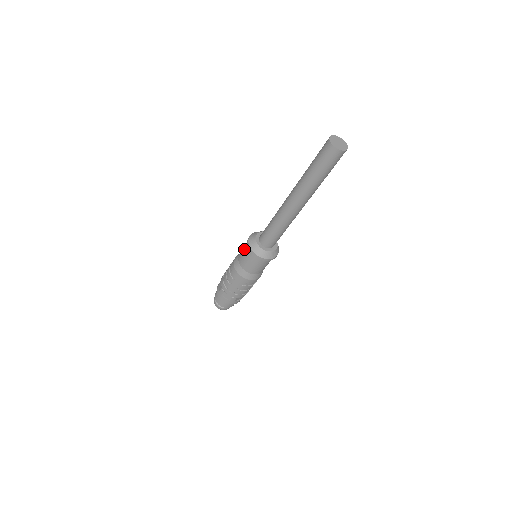
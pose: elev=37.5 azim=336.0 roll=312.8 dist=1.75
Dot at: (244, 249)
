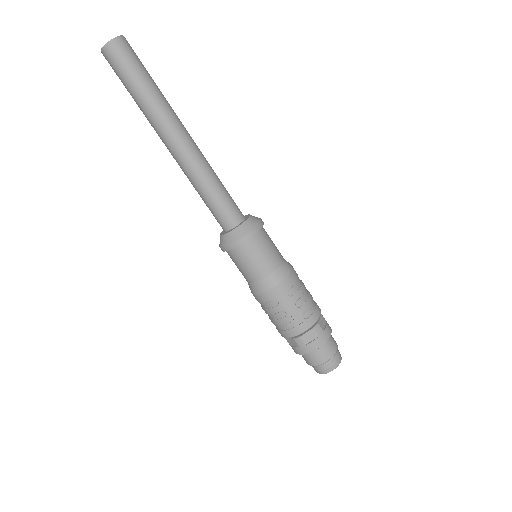
Dot at: (235, 264)
